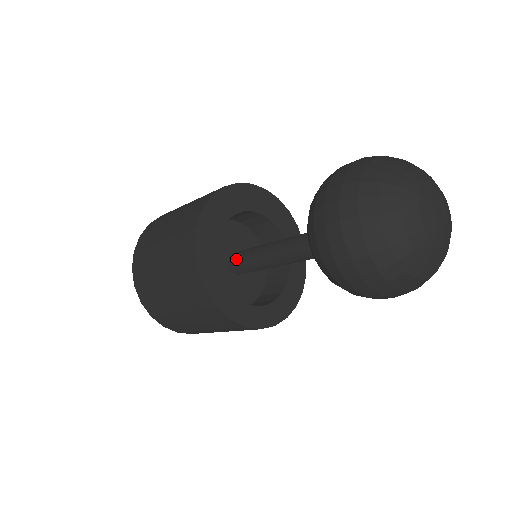
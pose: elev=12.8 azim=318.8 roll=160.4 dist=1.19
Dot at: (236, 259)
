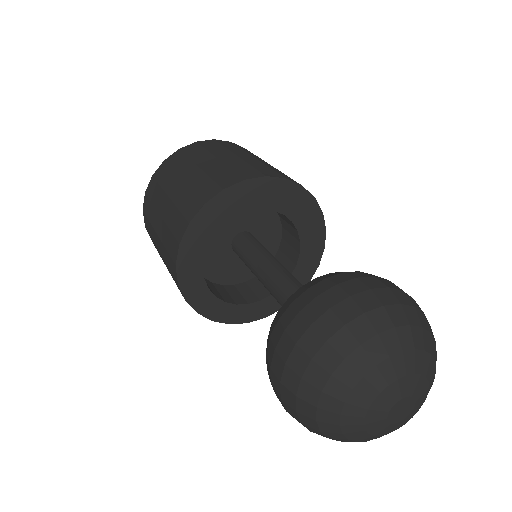
Dot at: (238, 245)
